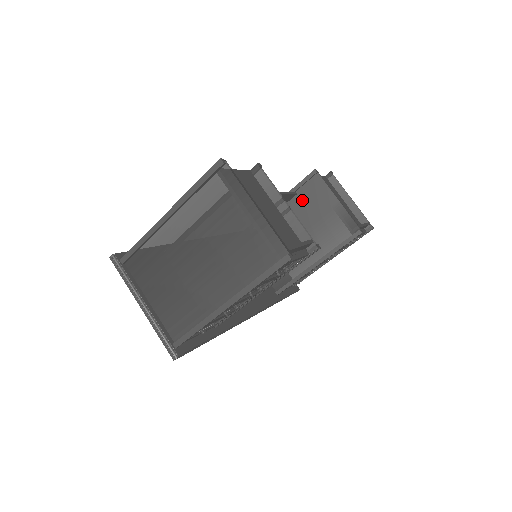
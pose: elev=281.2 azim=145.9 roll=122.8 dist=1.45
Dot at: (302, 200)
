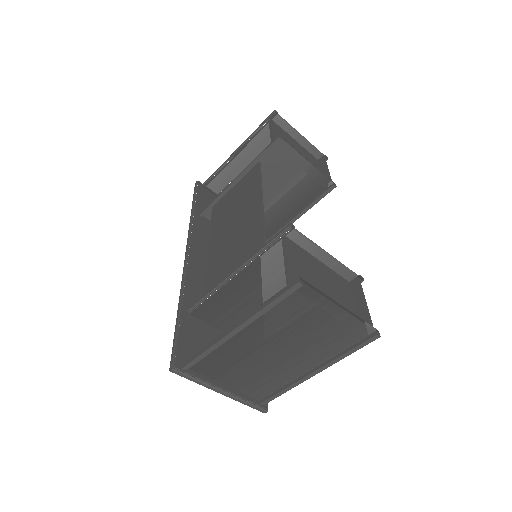
Dot at: (267, 168)
